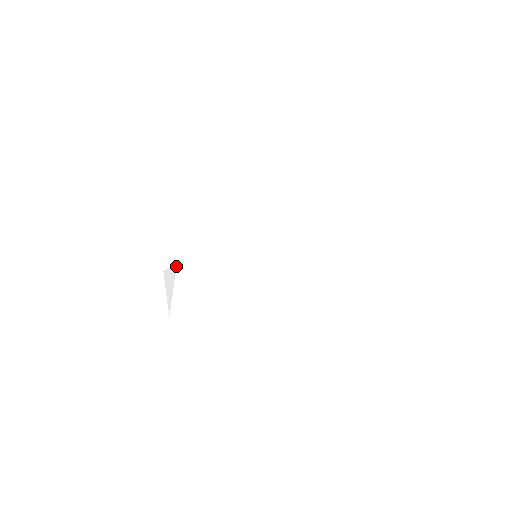
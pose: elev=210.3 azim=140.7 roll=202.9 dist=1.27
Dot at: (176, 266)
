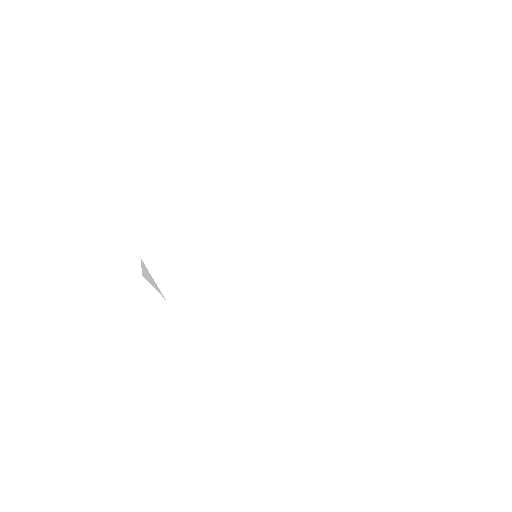
Dot at: (141, 259)
